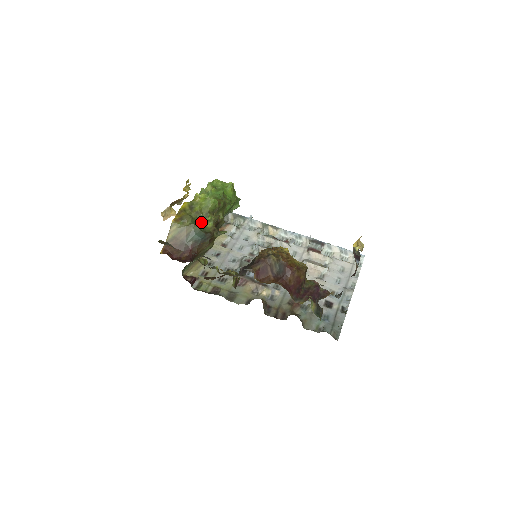
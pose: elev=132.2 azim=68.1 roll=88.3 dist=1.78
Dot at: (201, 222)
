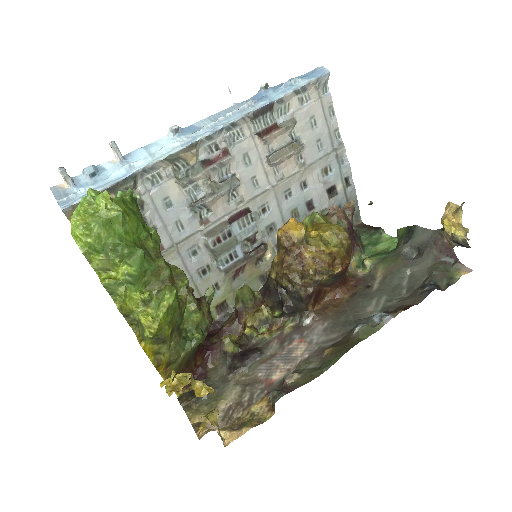
Dot at: (182, 326)
